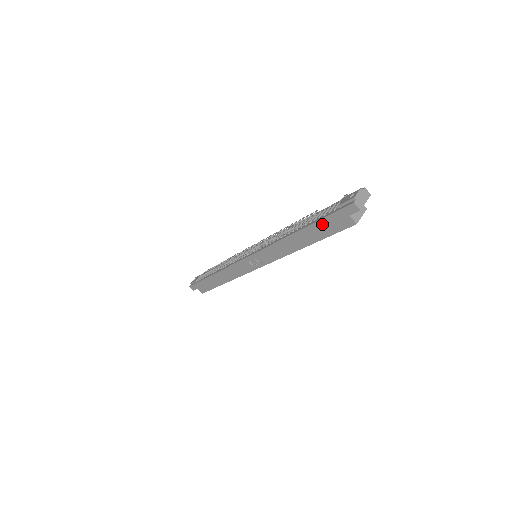
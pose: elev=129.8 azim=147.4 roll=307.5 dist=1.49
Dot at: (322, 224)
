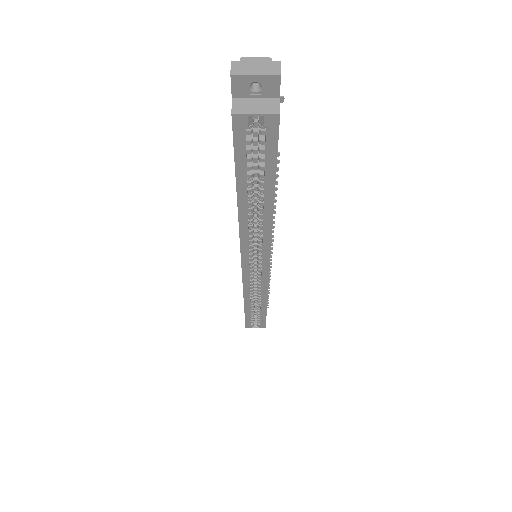
Dot at: occluded
